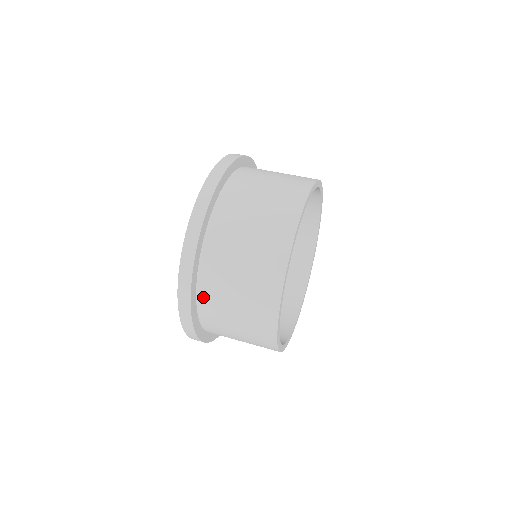
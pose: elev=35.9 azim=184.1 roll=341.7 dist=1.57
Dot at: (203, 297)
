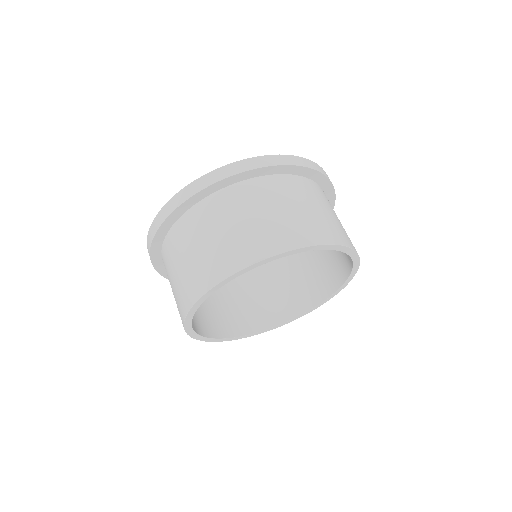
Dot at: occluded
